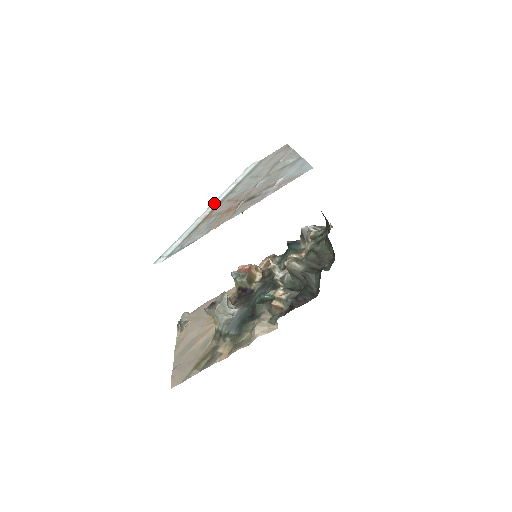
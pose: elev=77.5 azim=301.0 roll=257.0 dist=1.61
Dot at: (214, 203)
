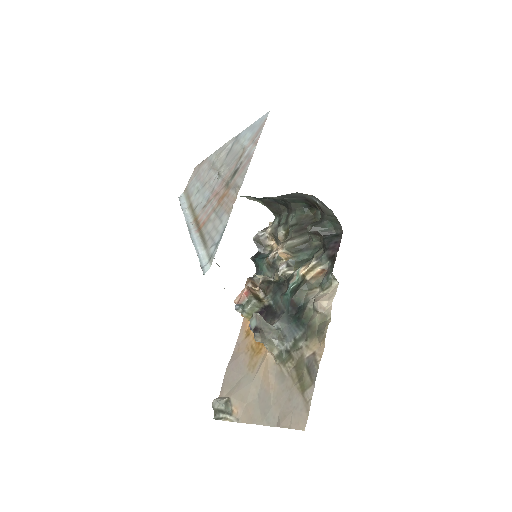
Dot at: (189, 224)
